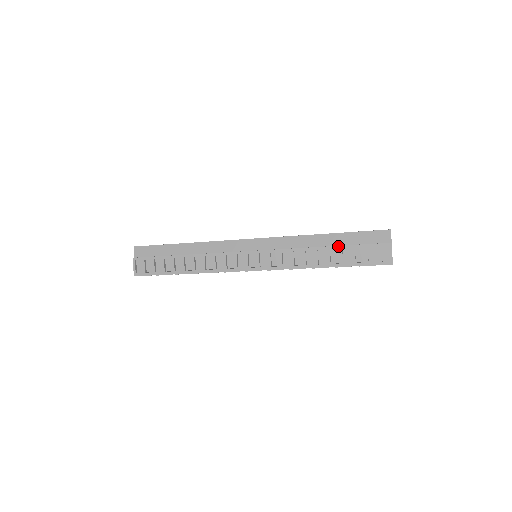
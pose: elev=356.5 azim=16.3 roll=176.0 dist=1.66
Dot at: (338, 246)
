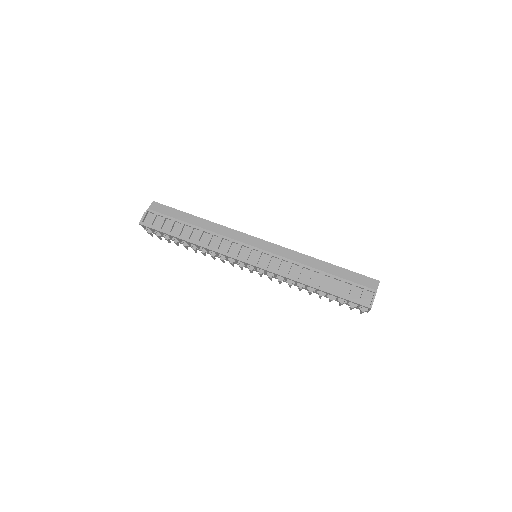
Dot at: (332, 275)
